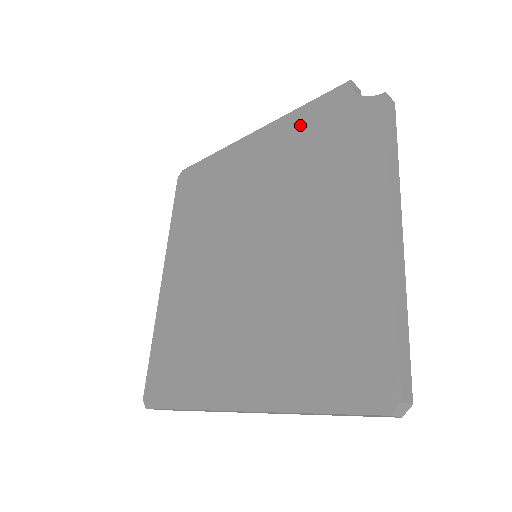
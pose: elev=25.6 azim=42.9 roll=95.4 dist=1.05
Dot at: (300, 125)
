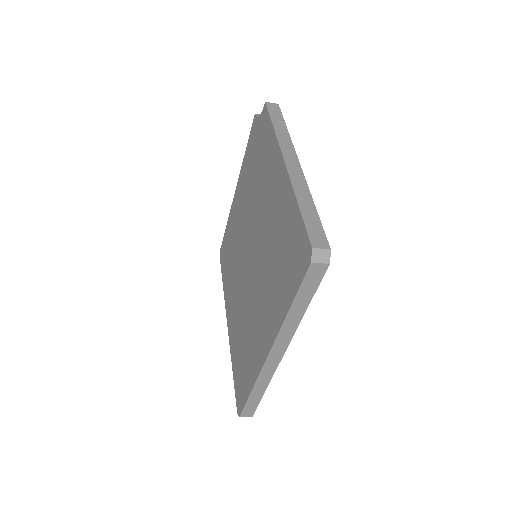
Dot at: (247, 161)
